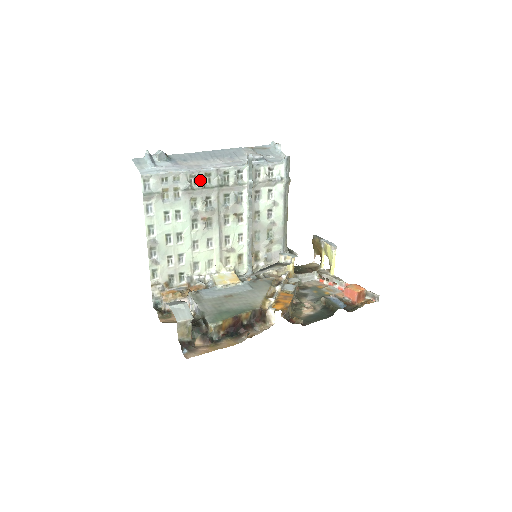
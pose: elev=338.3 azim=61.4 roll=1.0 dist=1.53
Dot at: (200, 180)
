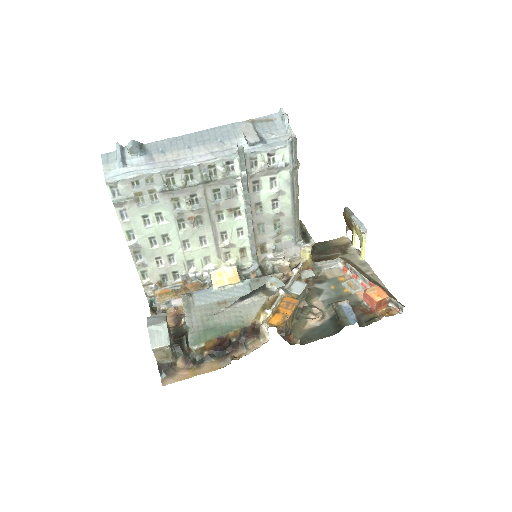
Dot at: (179, 178)
